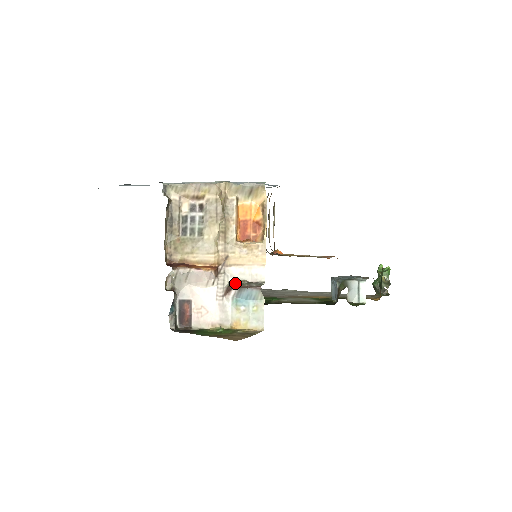
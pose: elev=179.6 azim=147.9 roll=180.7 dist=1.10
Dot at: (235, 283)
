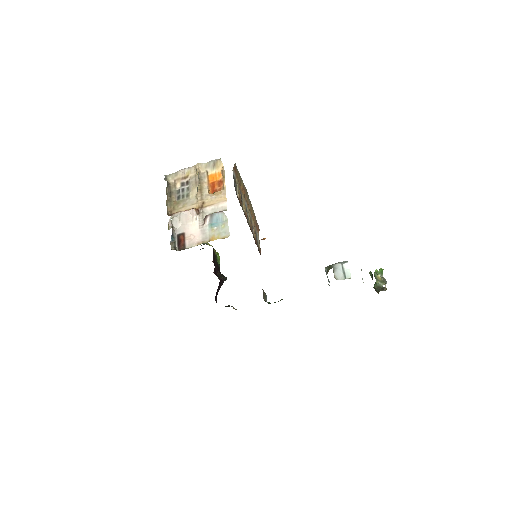
Dot at: (209, 215)
